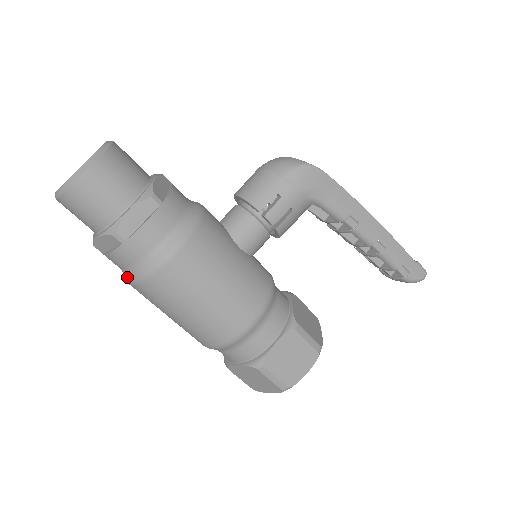
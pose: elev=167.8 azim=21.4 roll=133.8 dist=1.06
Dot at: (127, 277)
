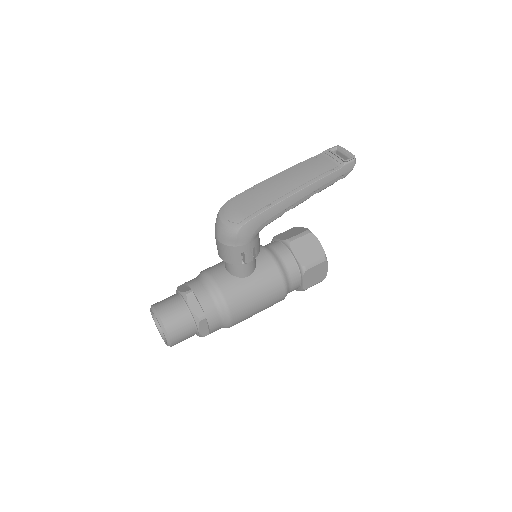
Dot at: occluded
